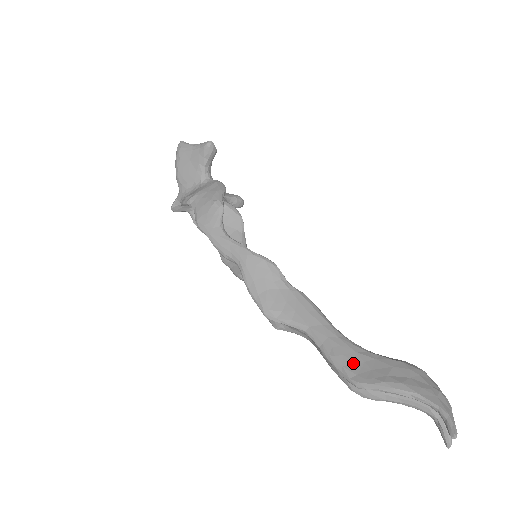
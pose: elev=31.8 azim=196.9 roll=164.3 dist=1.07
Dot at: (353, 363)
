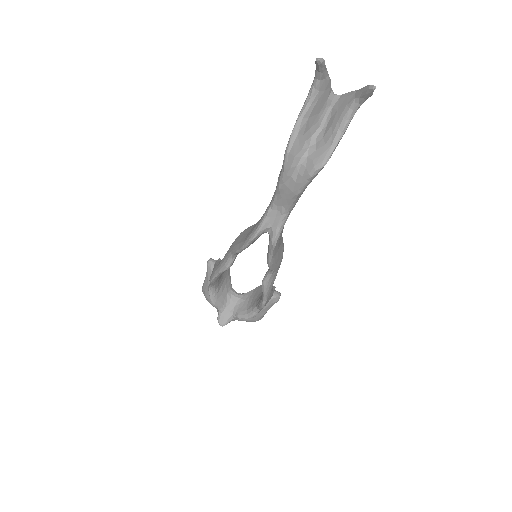
Dot at: occluded
